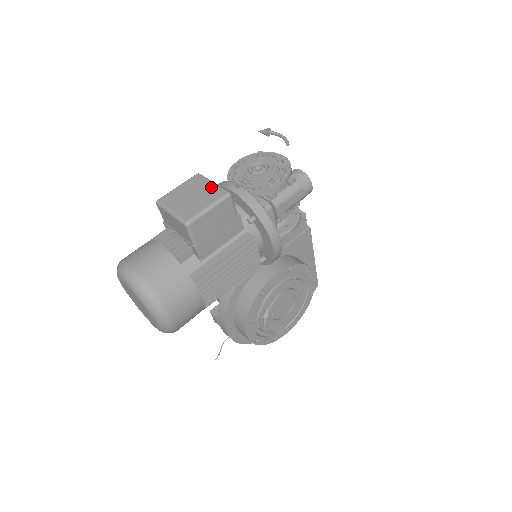
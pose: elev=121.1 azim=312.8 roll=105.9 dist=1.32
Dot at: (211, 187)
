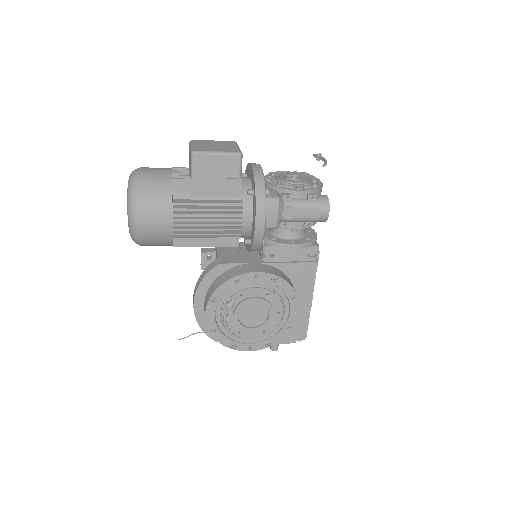
Dot at: (233, 147)
